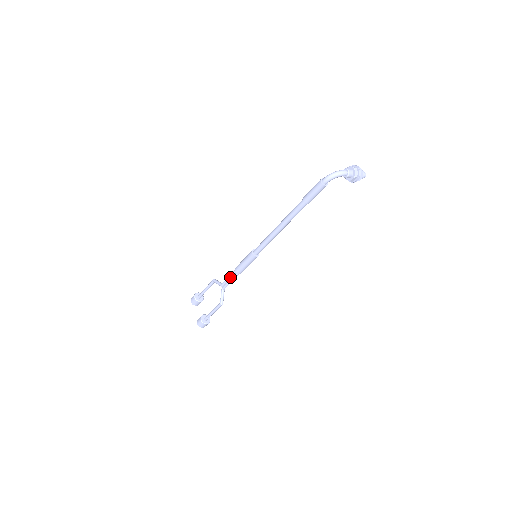
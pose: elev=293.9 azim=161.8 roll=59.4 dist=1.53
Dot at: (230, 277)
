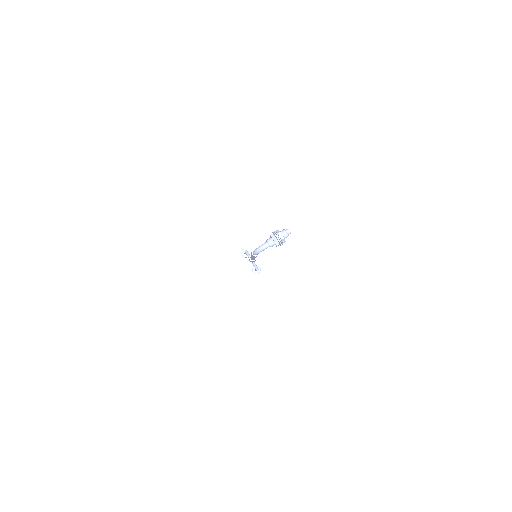
Dot at: occluded
